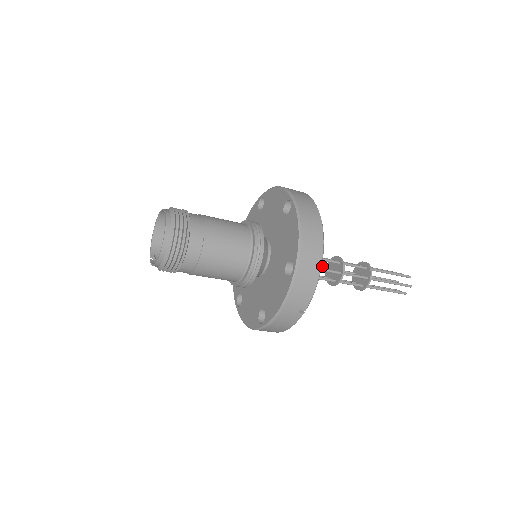
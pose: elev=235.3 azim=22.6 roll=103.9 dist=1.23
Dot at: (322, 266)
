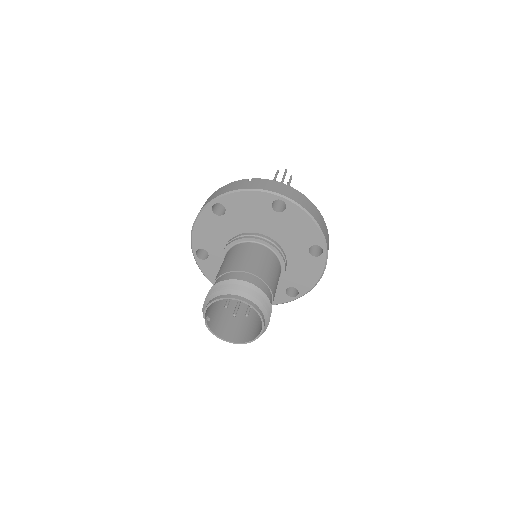
Dot at: occluded
